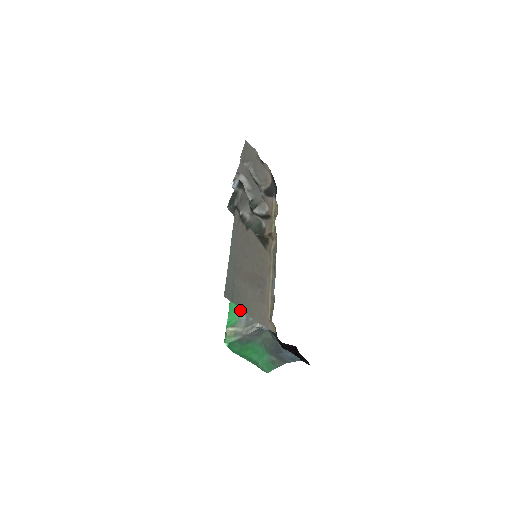
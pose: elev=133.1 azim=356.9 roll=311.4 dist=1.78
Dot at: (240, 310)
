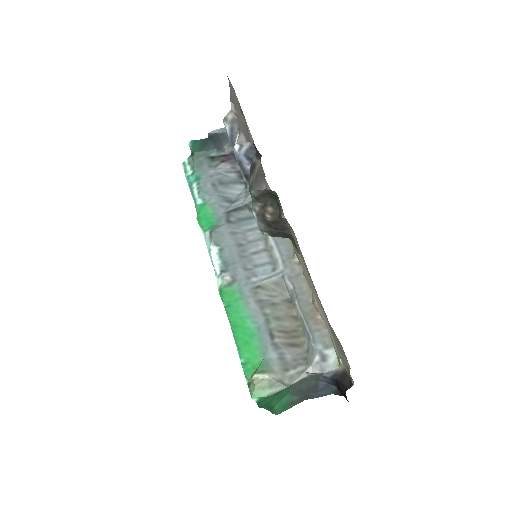
Dot at: (260, 343)
